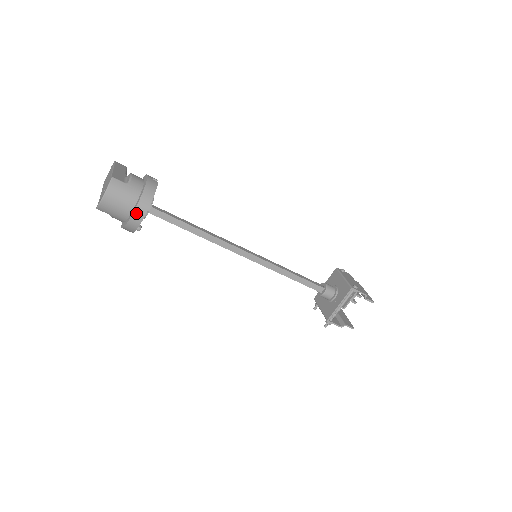
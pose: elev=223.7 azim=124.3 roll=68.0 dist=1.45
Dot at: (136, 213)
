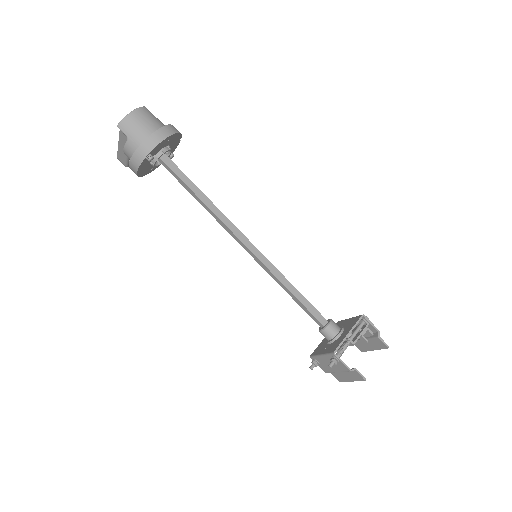
Dot at: (158, 133)
